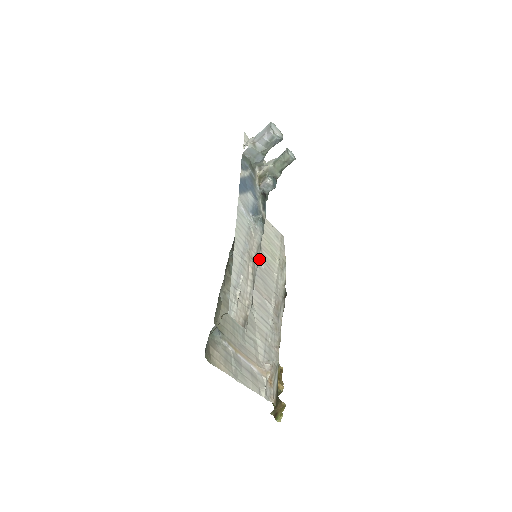
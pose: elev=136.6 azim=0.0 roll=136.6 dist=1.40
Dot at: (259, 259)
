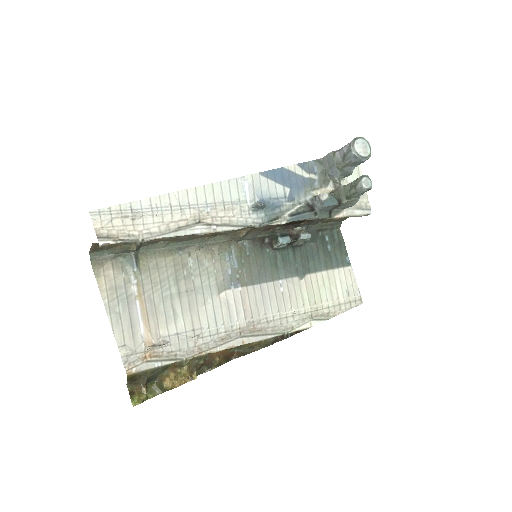
Dot at: (285, 281)
